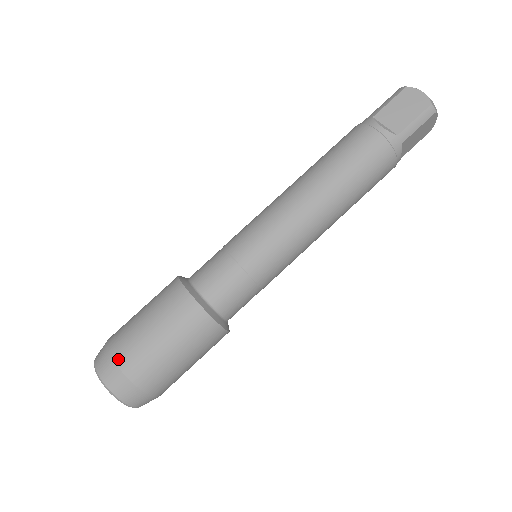
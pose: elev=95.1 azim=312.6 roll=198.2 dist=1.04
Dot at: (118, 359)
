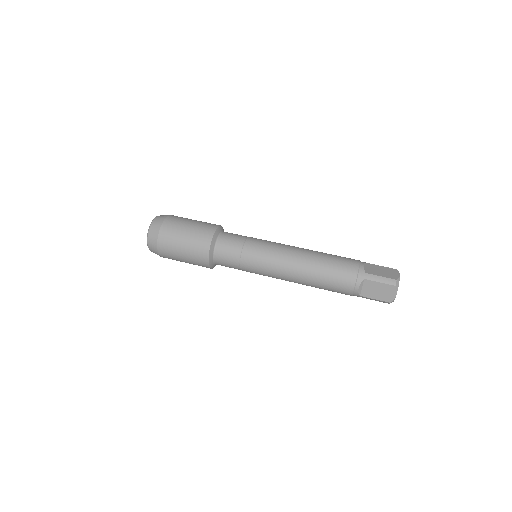
Dot at: (169, 217)
